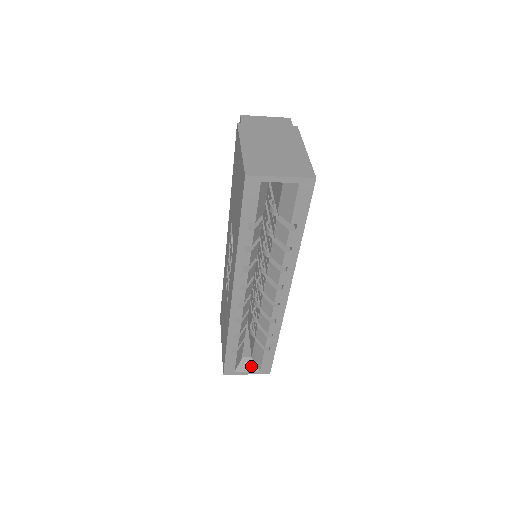
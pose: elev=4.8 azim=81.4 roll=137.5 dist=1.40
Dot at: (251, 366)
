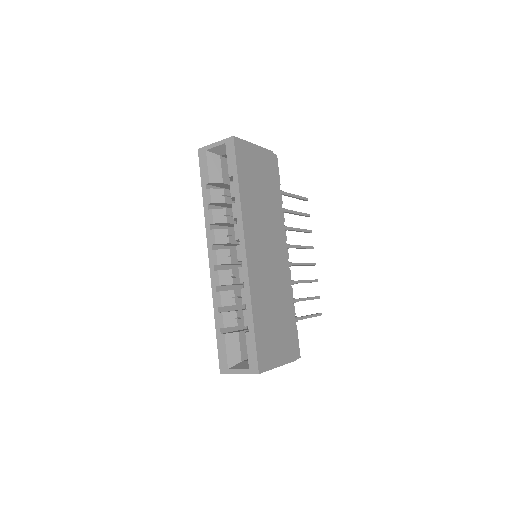
Dot at: (245, 366)
